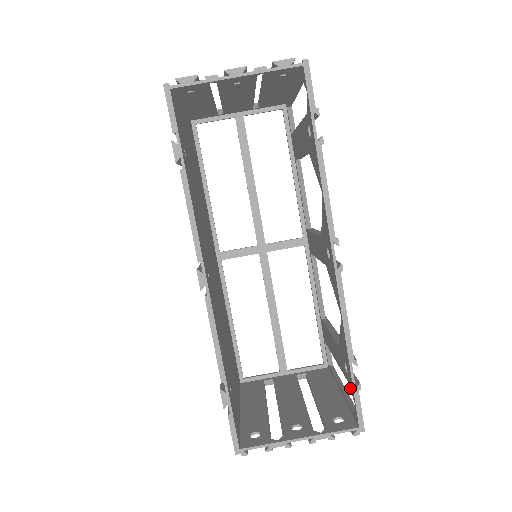
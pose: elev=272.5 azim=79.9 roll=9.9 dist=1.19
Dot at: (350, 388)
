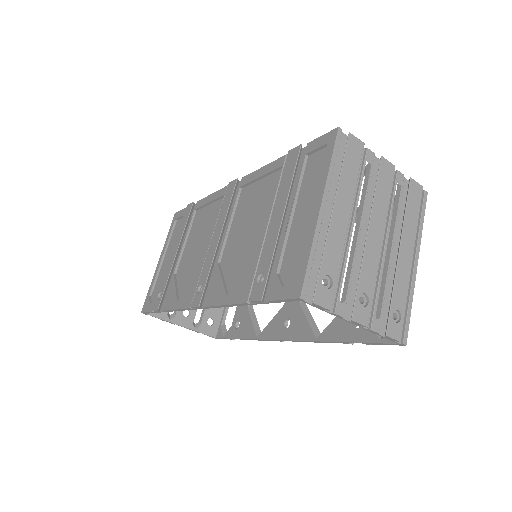
Dot at: (229, 329)
